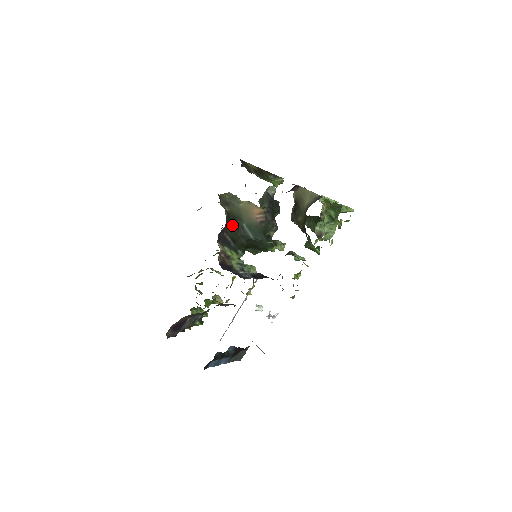
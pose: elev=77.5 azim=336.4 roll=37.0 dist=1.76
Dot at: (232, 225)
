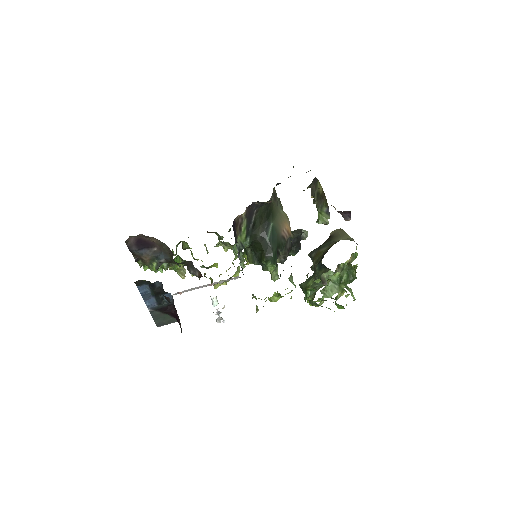
Dot at: (265, 213)
